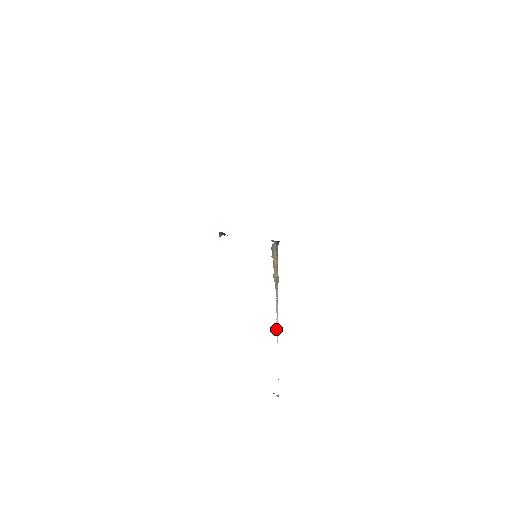
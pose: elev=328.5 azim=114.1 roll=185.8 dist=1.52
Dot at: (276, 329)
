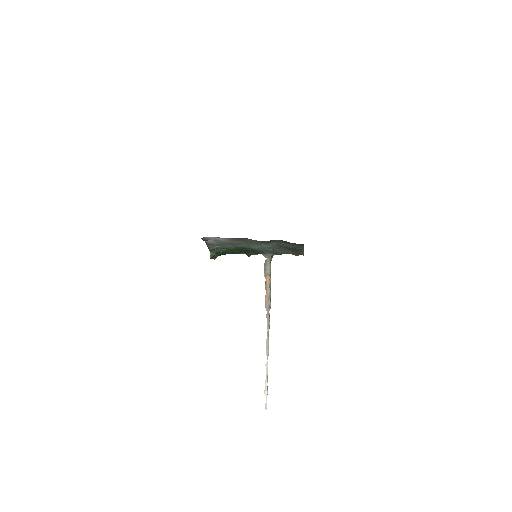
Dot at: (265, 383)
